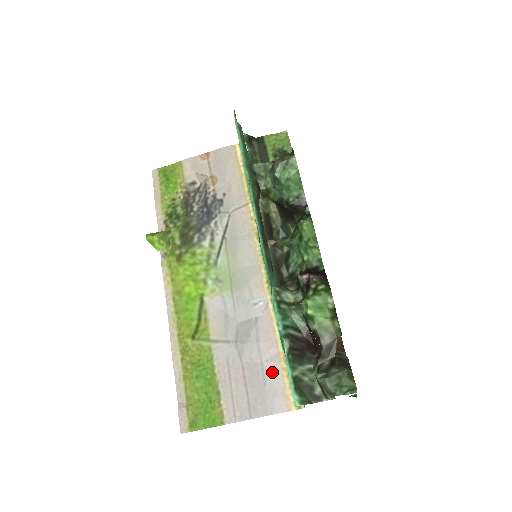
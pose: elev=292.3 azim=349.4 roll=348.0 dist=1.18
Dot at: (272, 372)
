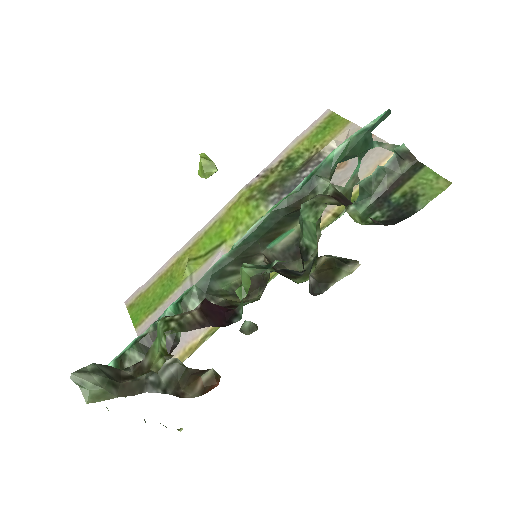
Dot at: occluded
